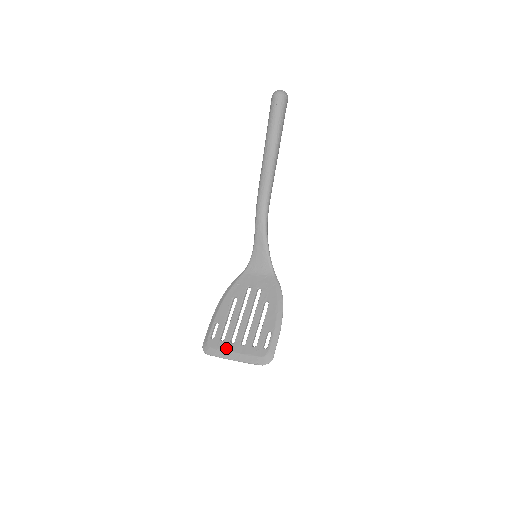
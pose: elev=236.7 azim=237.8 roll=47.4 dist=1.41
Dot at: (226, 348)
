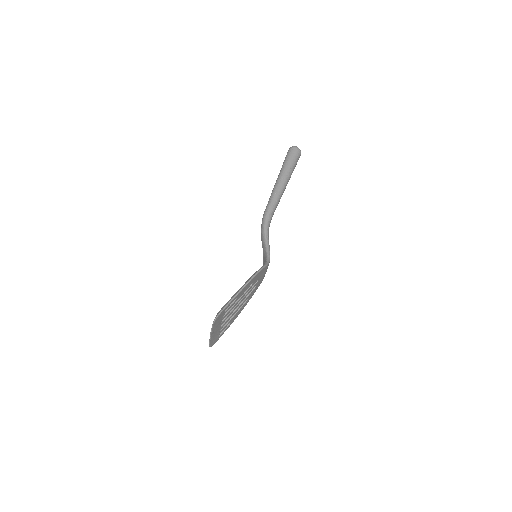
Dot at: occluded
